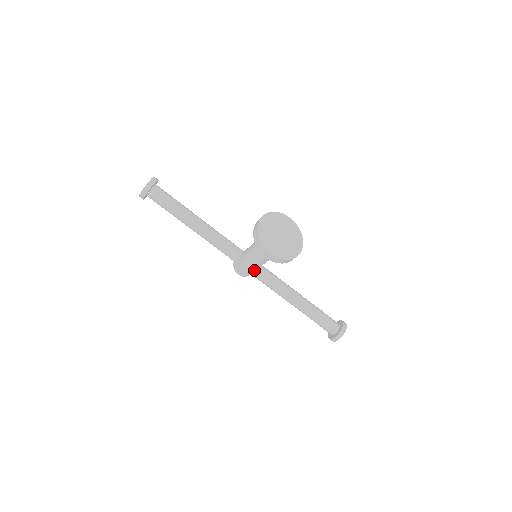
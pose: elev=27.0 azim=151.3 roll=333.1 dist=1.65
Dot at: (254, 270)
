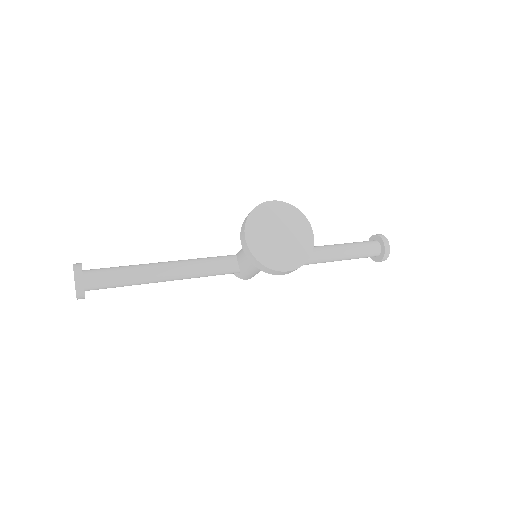
Dot at: occluded
